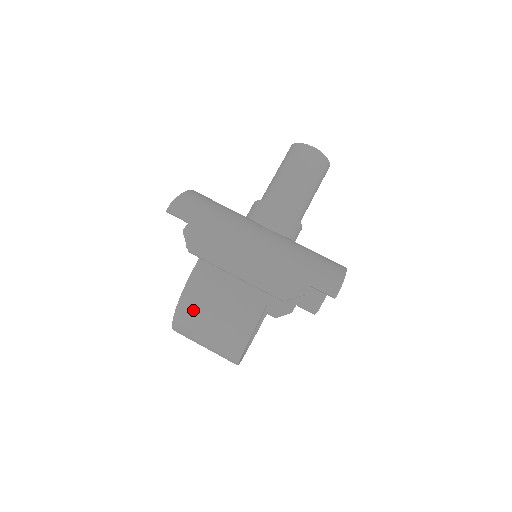
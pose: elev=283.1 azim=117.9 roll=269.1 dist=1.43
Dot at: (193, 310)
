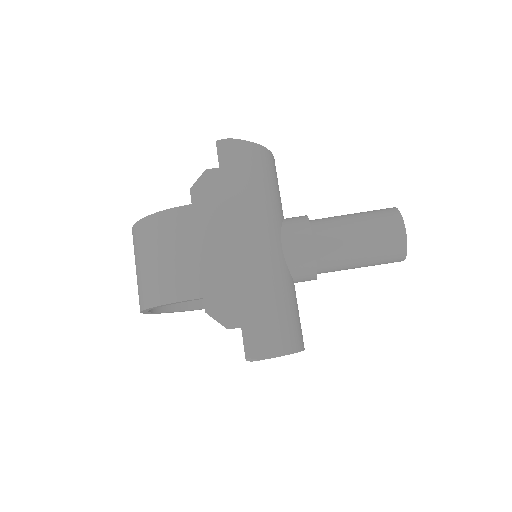
Dot at: (147, 236)
